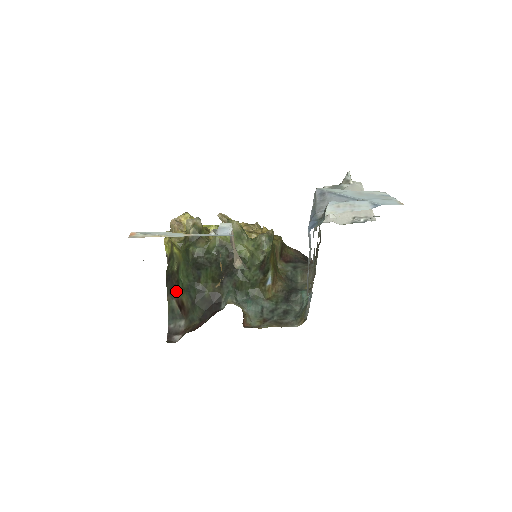
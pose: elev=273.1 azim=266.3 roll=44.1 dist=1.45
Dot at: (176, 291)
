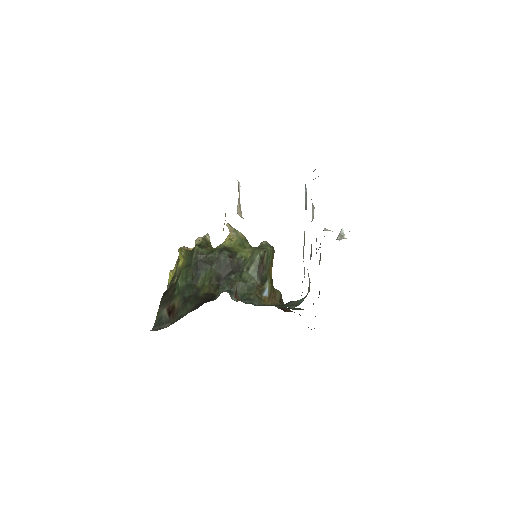
Dot at: (170, 299)
